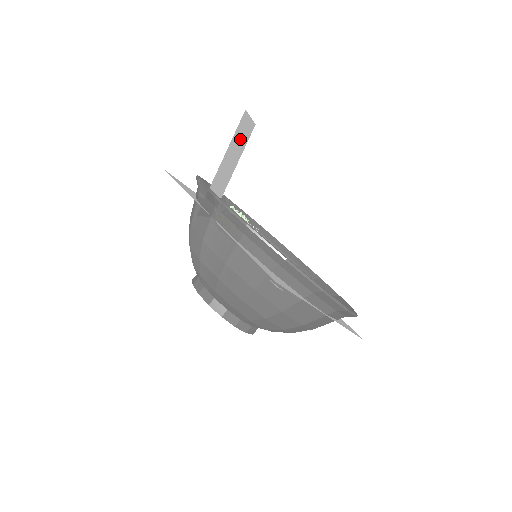
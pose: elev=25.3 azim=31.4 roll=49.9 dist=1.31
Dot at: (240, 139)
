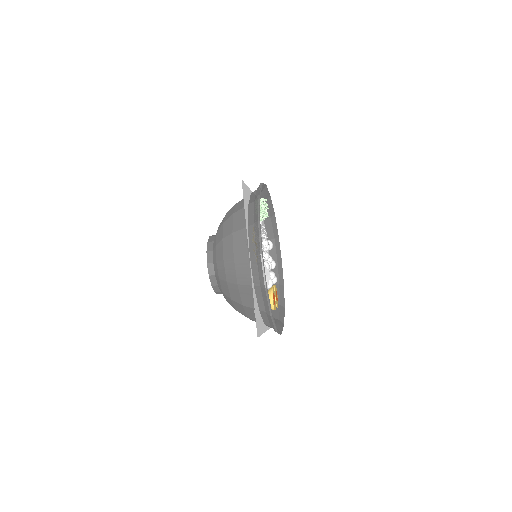
Dot at: occluded
